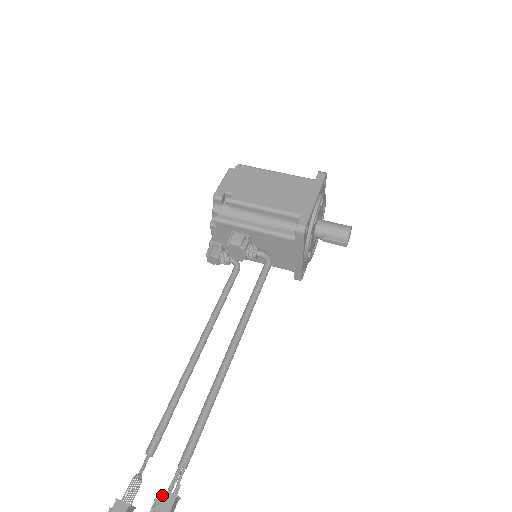
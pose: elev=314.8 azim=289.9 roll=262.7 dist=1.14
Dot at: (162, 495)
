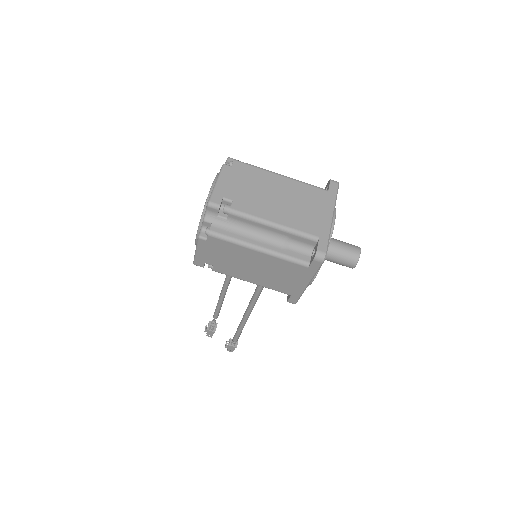
Dot at: (229, 346)
